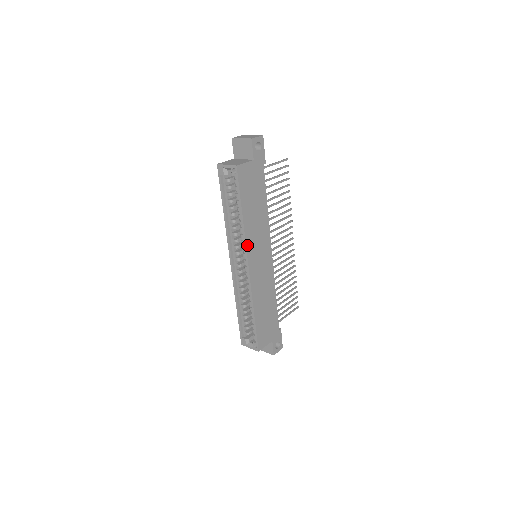
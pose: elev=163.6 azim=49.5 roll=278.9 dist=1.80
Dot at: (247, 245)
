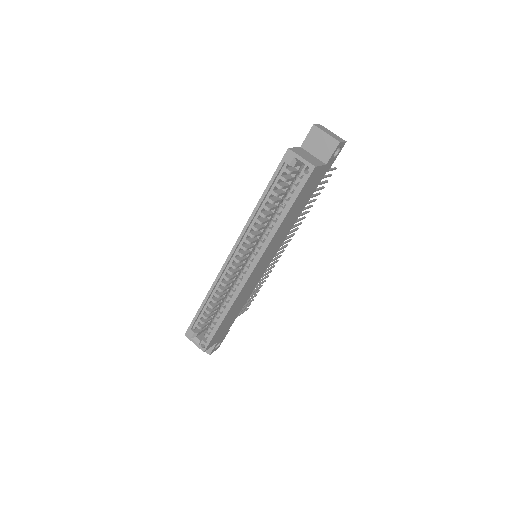
Dot at: (266, 249)
